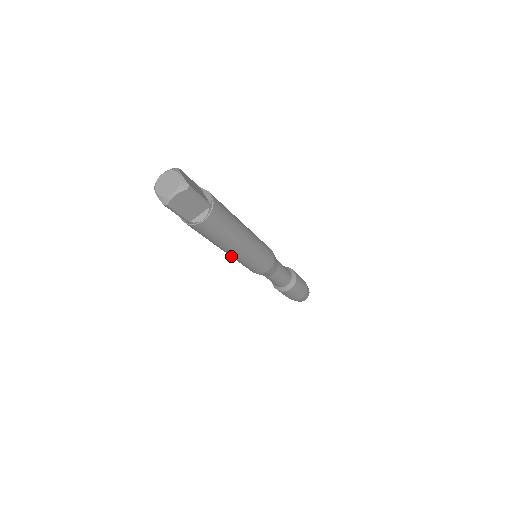
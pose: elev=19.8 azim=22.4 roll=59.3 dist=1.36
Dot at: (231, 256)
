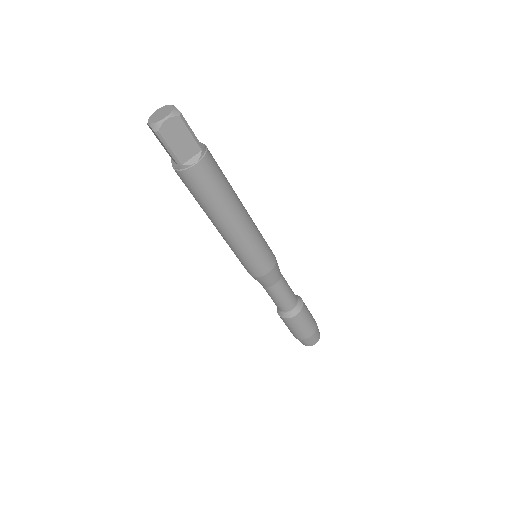
Dot at: (227, 239)
